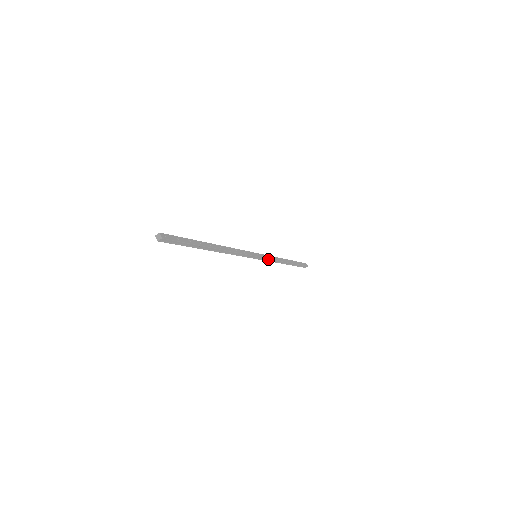
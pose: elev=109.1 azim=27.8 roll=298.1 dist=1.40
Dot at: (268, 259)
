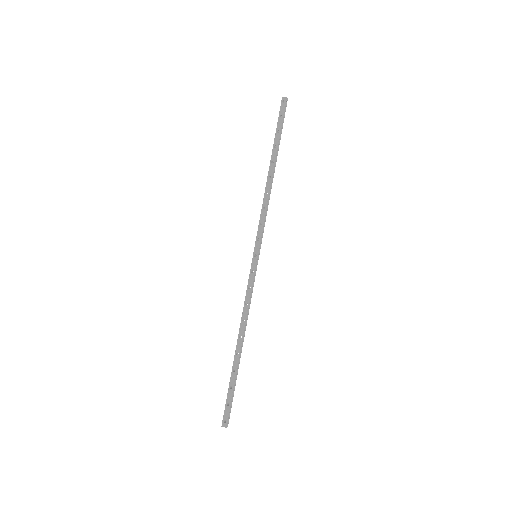
Dot at: (253, 284)
